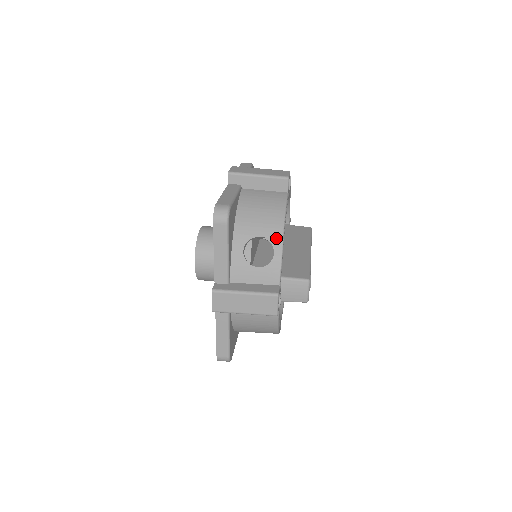
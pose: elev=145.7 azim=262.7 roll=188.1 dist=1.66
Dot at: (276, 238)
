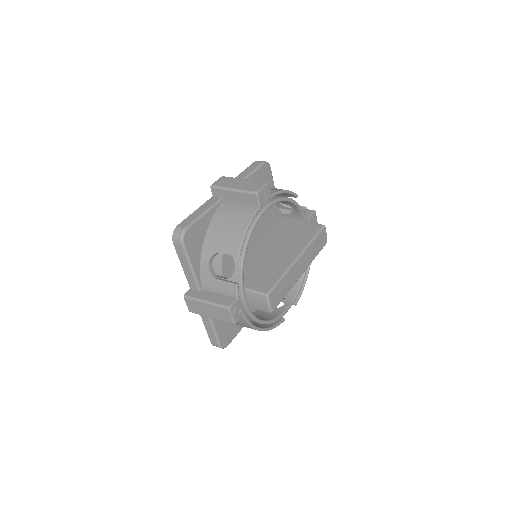
Dot at: (234, 255)
